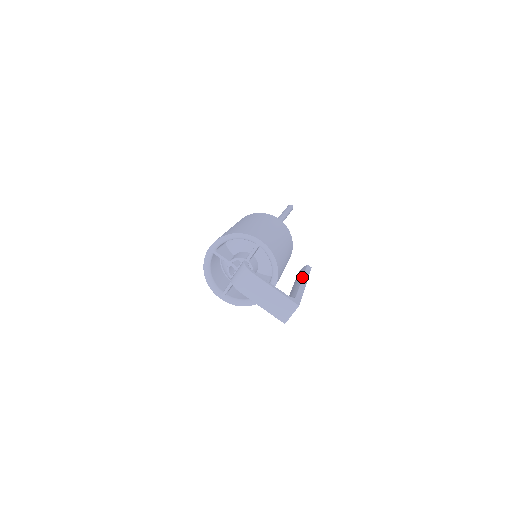
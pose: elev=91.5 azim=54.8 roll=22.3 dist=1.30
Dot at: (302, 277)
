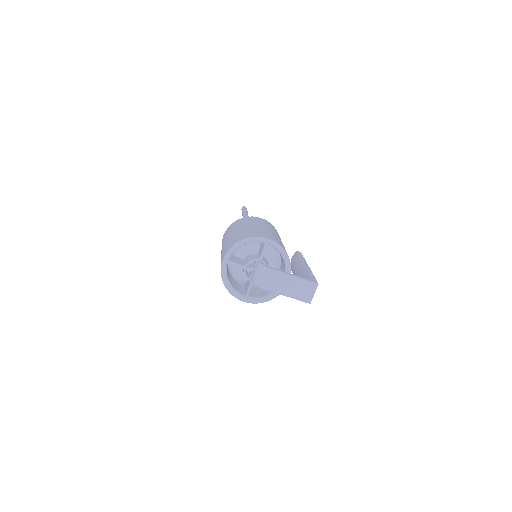
Dot at: (302, 262)
